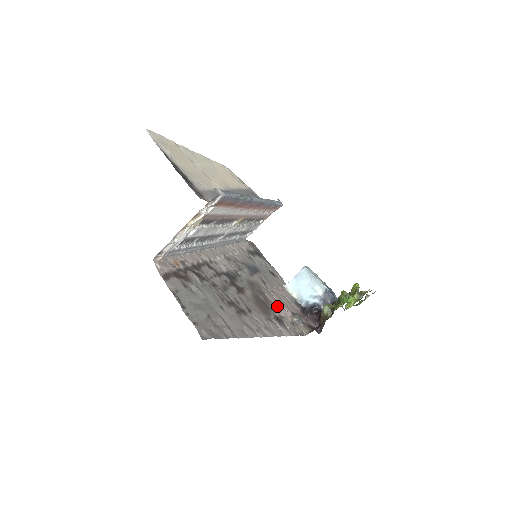
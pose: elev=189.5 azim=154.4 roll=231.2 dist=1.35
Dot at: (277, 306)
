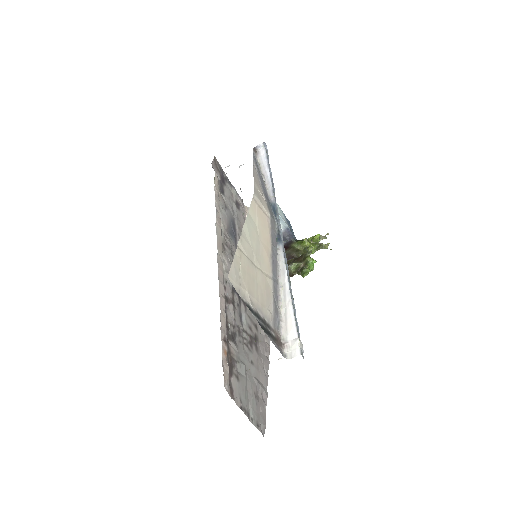
Dot at: occluded
